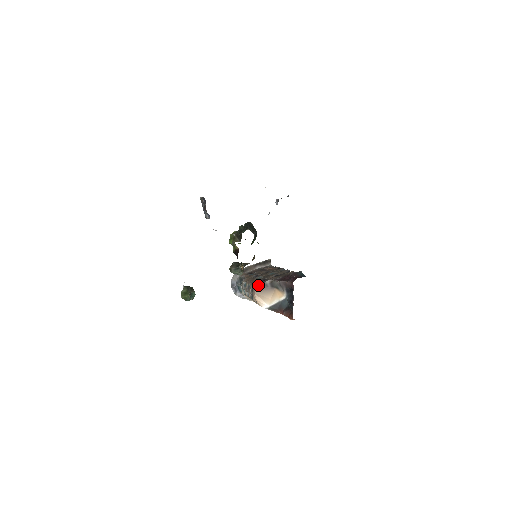
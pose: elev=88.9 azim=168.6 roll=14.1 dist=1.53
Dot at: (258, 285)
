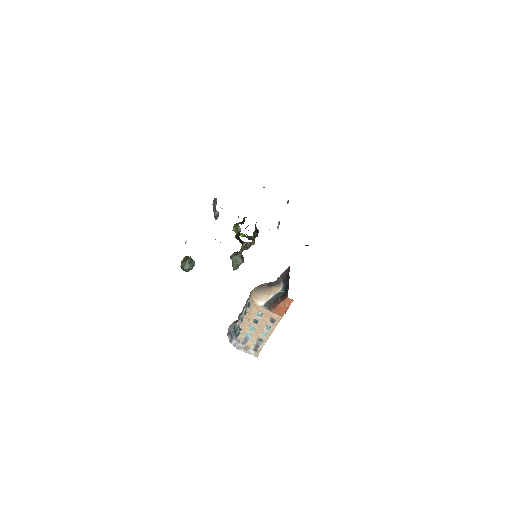
Dot at: (255, 288)
